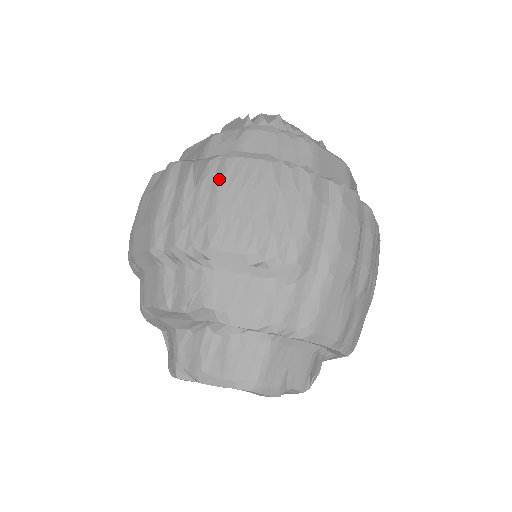
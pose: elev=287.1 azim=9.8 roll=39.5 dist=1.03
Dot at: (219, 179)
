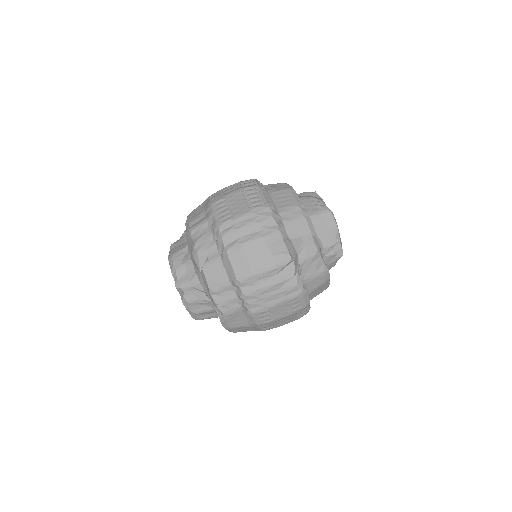
Dot at: (289, 298)
